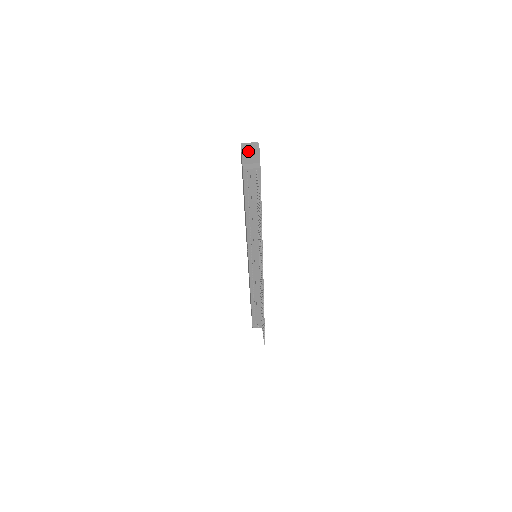
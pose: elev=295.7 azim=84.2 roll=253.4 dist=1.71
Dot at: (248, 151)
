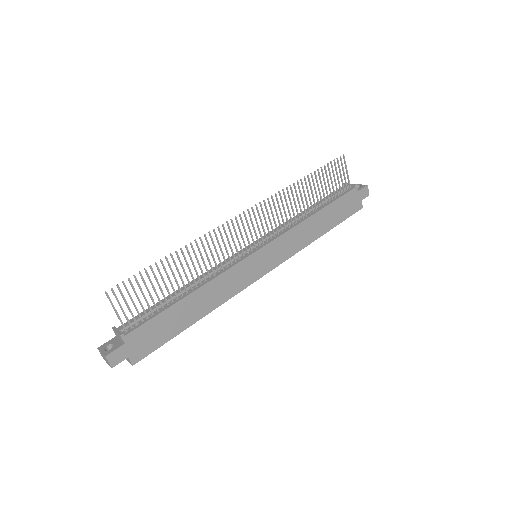
Dot at: (358, 185)
